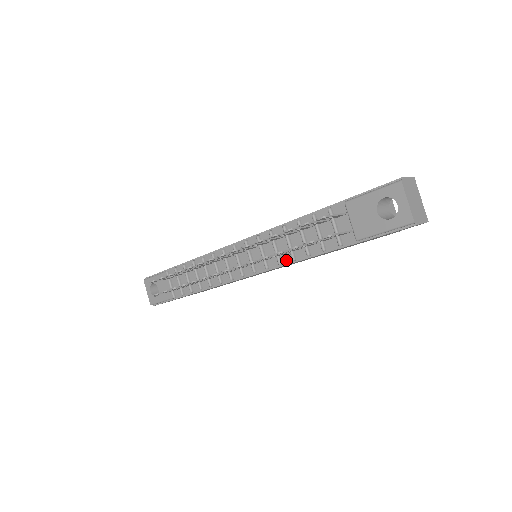
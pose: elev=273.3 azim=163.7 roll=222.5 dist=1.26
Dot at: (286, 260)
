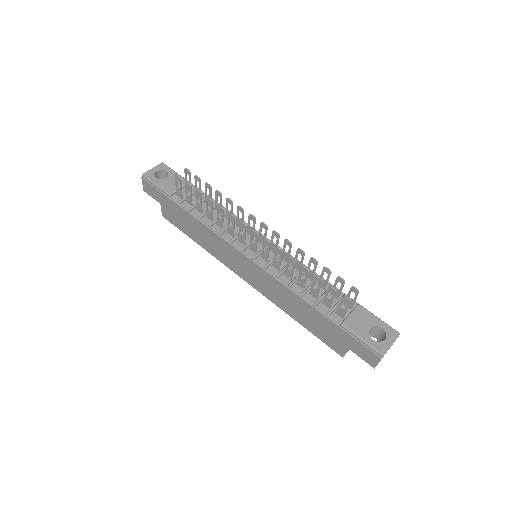
Dot at: (283, 280)
